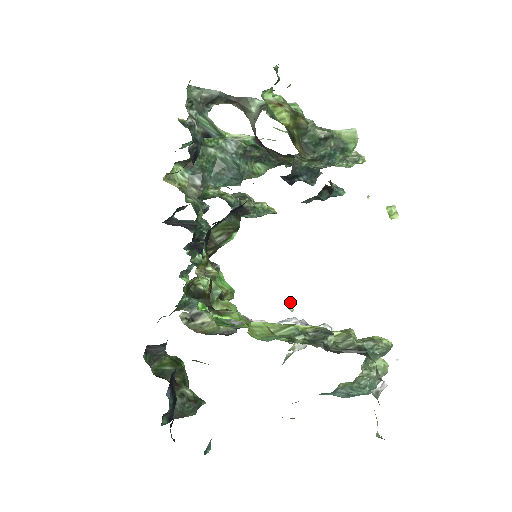
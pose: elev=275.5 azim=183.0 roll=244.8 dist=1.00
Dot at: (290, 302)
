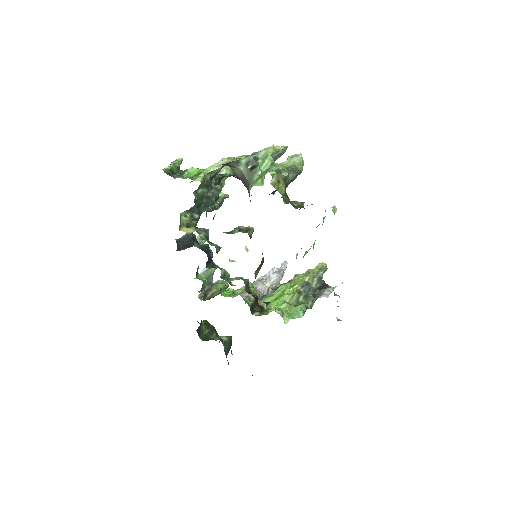
Dot at: (246, 247)
